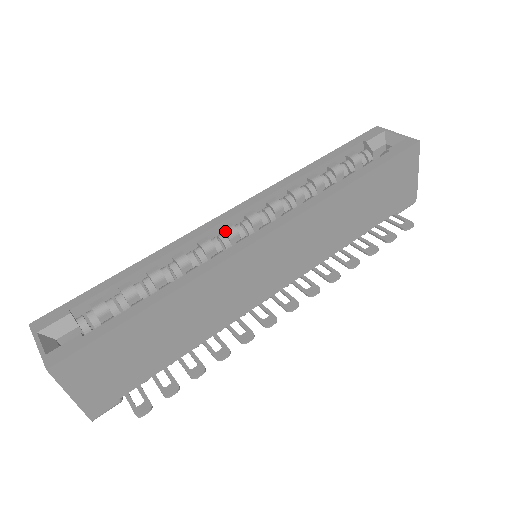
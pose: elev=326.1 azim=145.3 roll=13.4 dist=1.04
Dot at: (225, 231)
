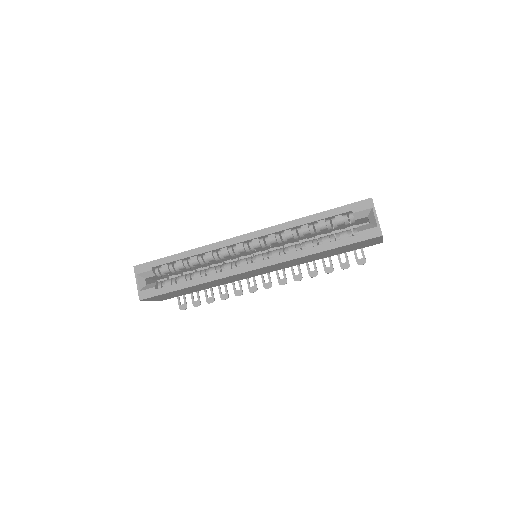
Dot at: (237, 249)
